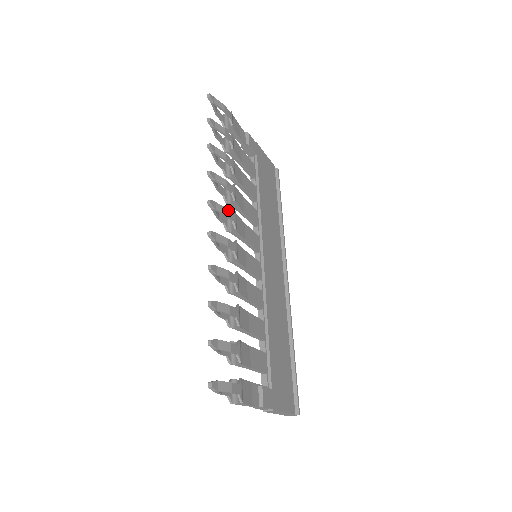
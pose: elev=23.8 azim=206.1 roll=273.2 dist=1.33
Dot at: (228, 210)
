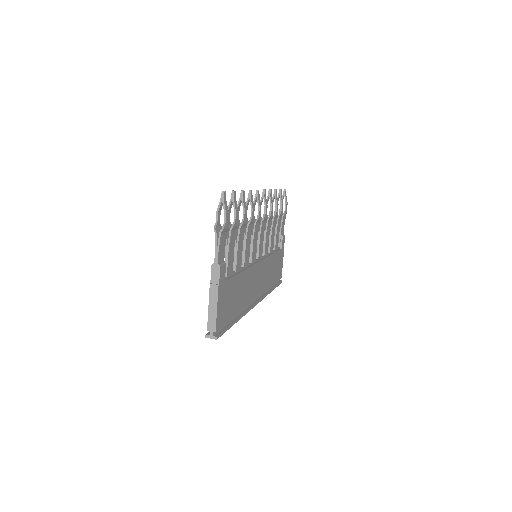
Dot at: occluded
